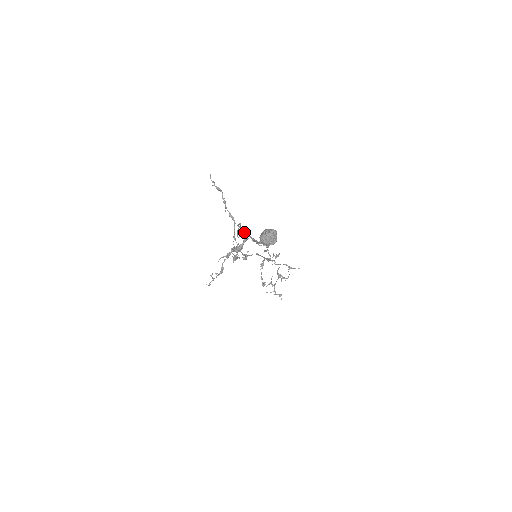
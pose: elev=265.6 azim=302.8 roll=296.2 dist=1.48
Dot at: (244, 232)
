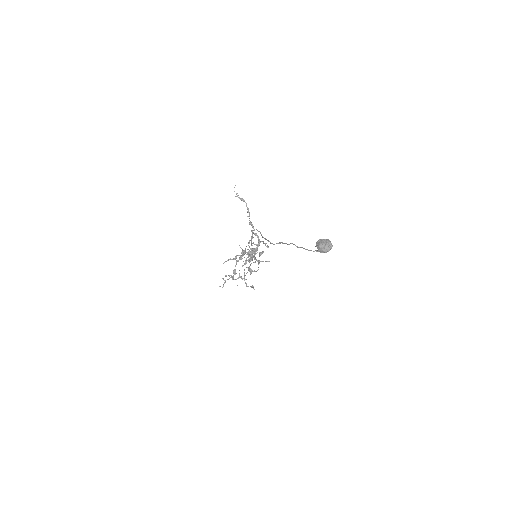
Dot at: (257, 237)
